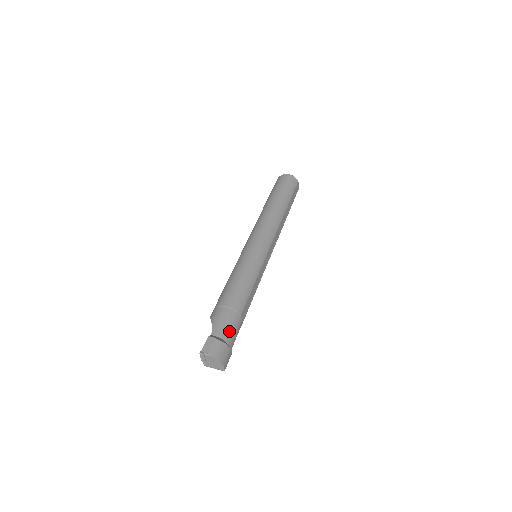
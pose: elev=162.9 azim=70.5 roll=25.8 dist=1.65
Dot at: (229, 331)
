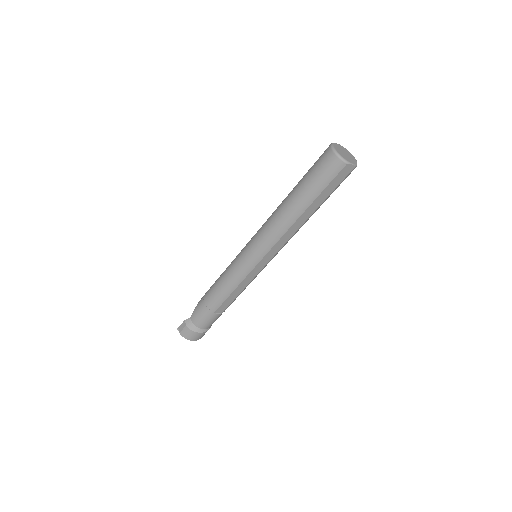
Dot at: (201, 321)
